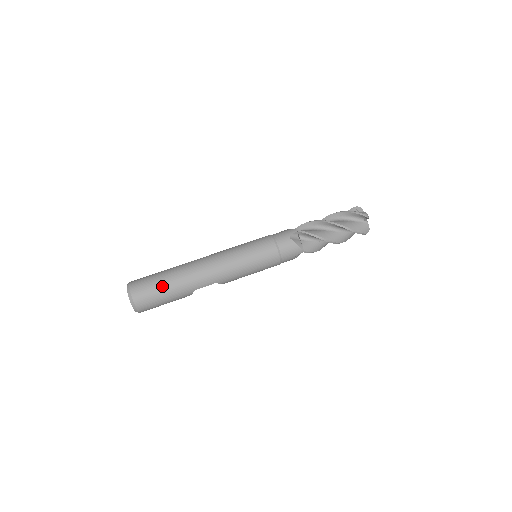
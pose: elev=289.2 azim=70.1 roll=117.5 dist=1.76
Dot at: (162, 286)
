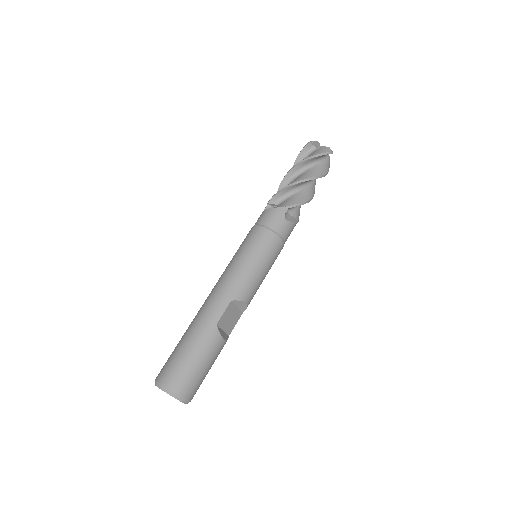
Dot at: (181, 347)
